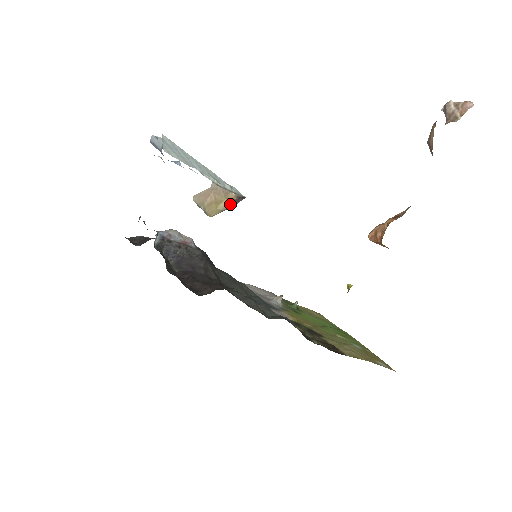
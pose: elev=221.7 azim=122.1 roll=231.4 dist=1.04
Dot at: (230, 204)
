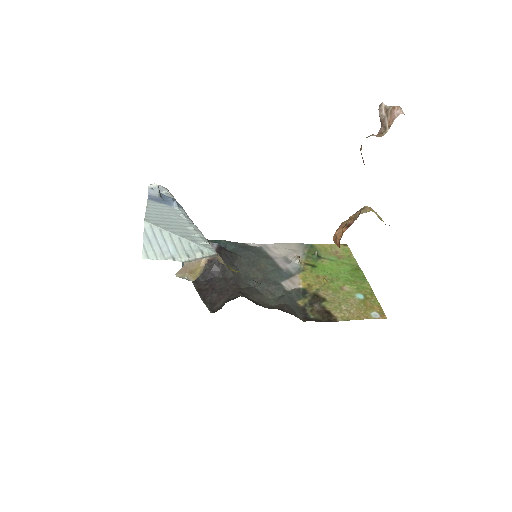
Dot at: (204, 268)
